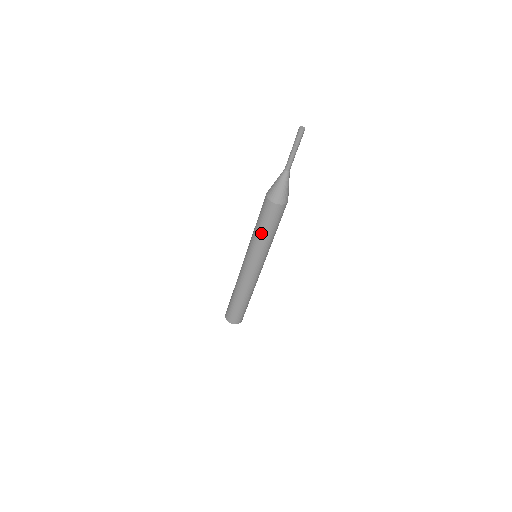
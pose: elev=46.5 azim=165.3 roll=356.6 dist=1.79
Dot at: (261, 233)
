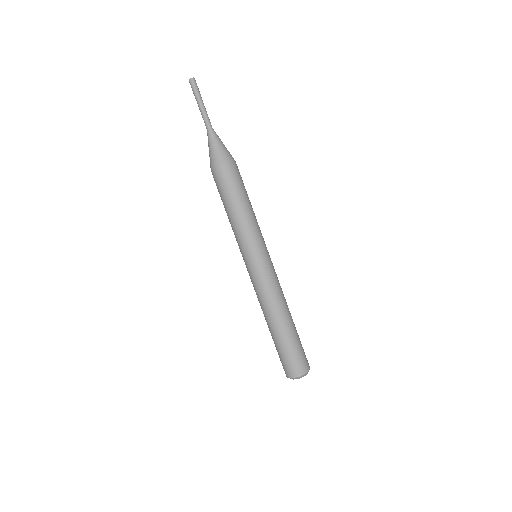
Dot at: (245, 209)
